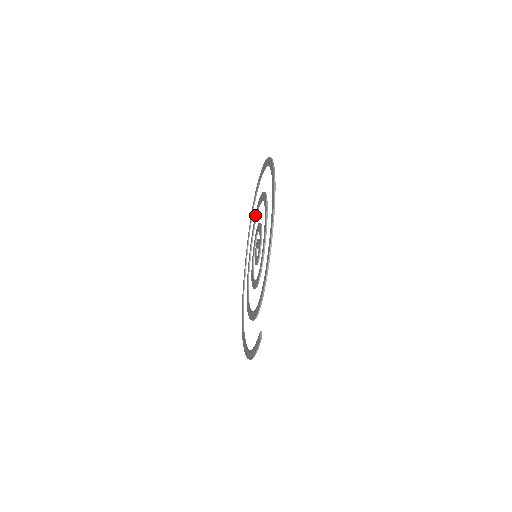
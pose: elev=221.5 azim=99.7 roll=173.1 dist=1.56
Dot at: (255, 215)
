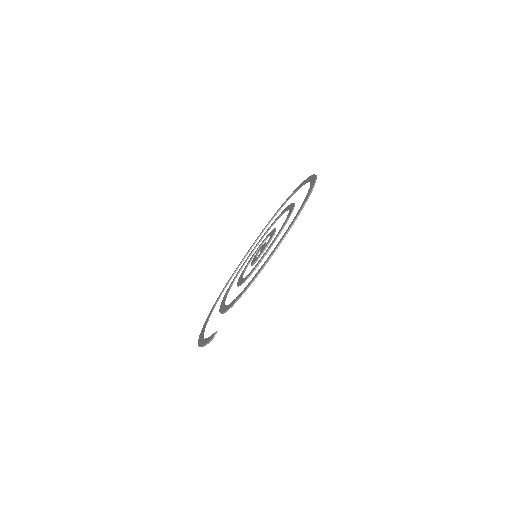
Dot at: (278, 216)
